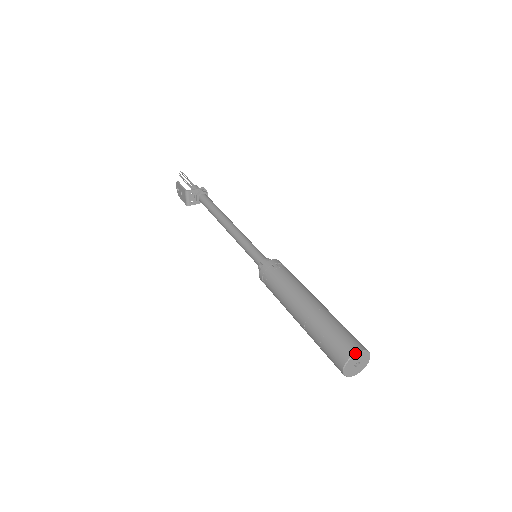
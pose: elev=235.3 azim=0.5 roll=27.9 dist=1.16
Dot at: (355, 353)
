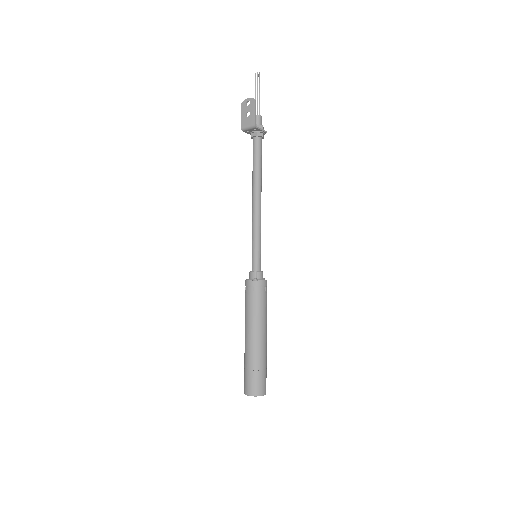
Dot at: (263, 395)
